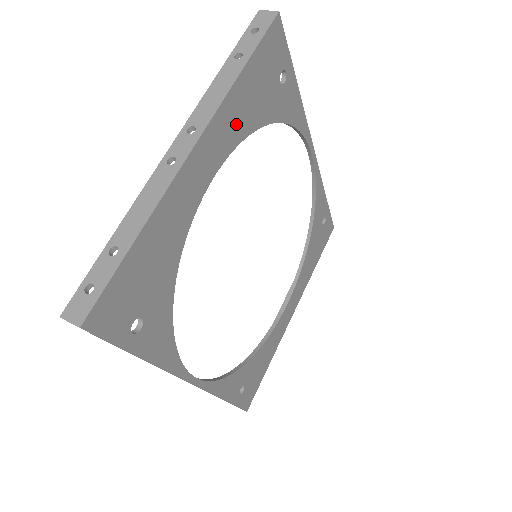
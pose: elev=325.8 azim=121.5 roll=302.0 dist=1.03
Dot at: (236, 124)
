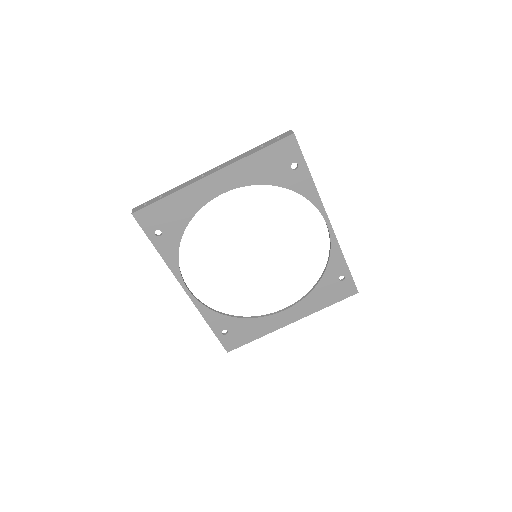
Dot at: (246, 175)
